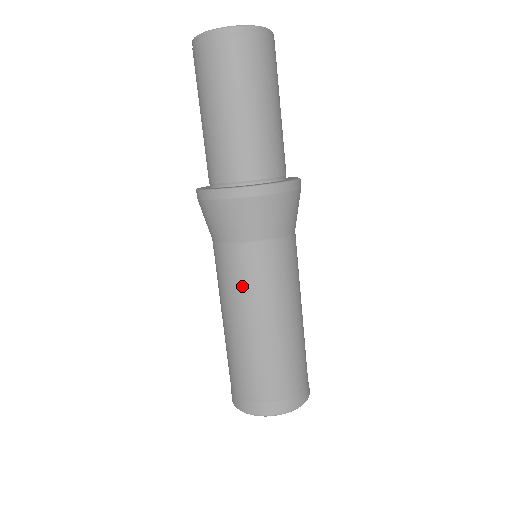
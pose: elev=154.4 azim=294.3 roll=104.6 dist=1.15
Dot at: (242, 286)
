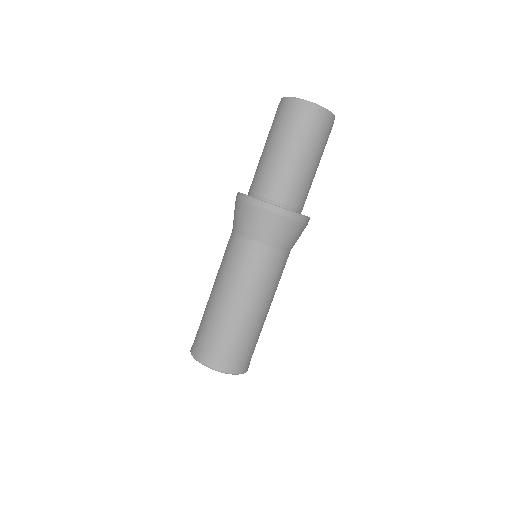
Dot at: (225, 262)
